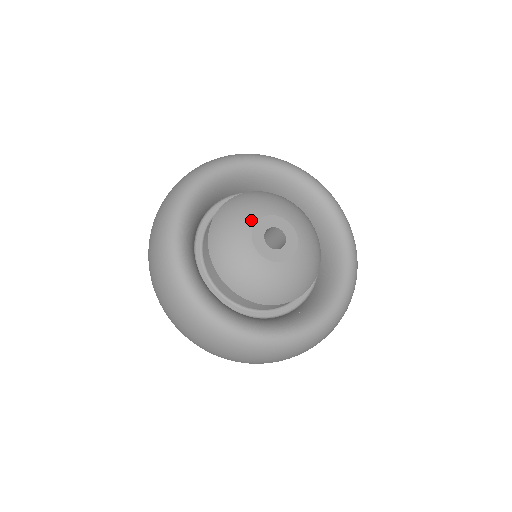
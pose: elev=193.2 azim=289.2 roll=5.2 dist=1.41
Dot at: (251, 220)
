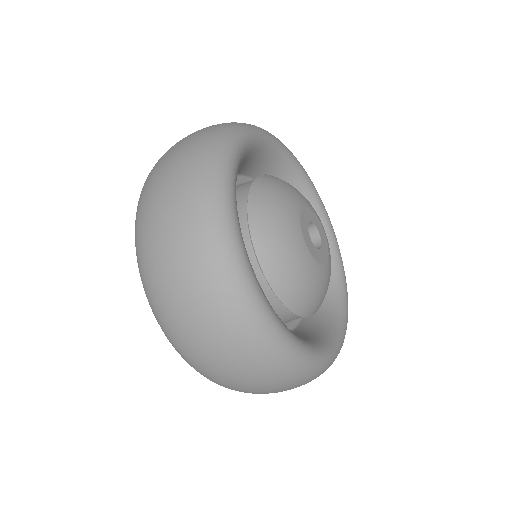
Dot at: (297, 227)
